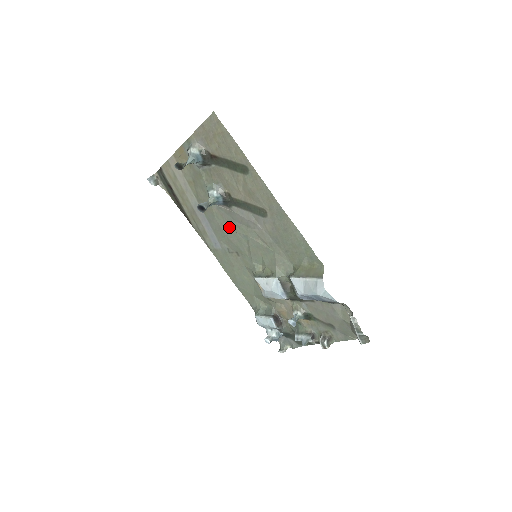
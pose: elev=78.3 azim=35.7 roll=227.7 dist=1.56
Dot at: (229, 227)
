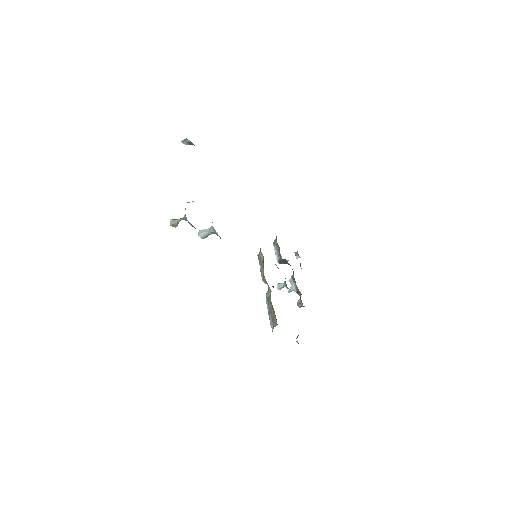
Dot at: occluded
